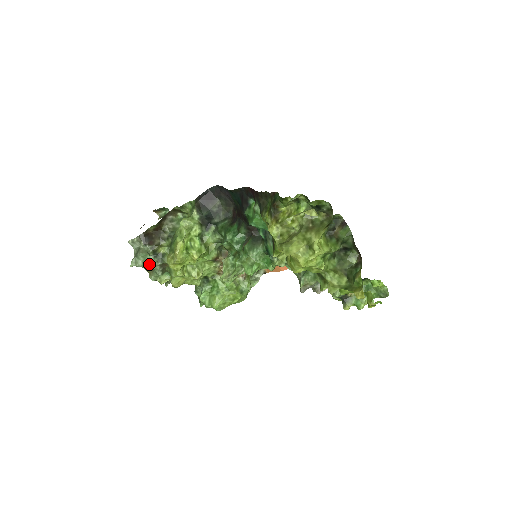
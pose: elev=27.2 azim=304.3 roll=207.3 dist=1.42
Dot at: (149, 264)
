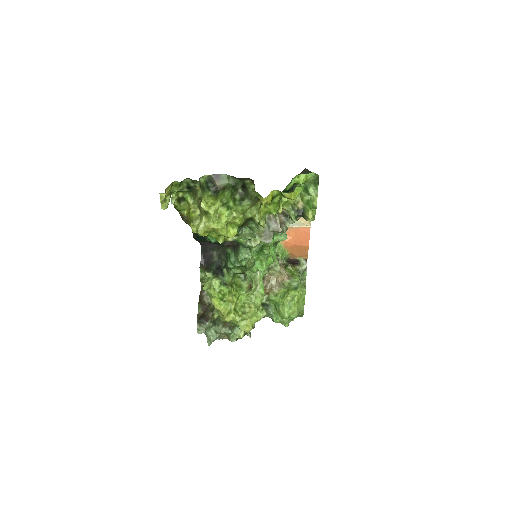
Dot at: (218, 333)
